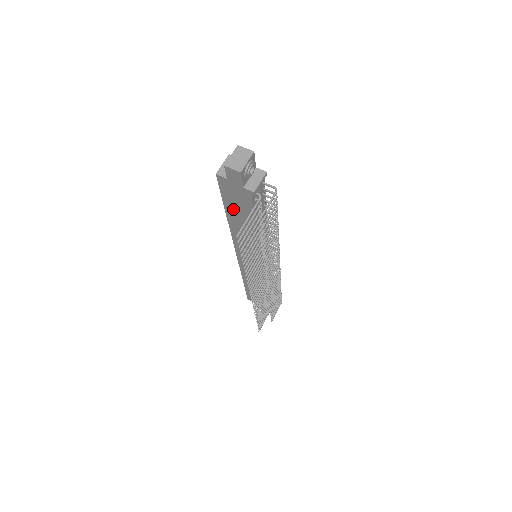
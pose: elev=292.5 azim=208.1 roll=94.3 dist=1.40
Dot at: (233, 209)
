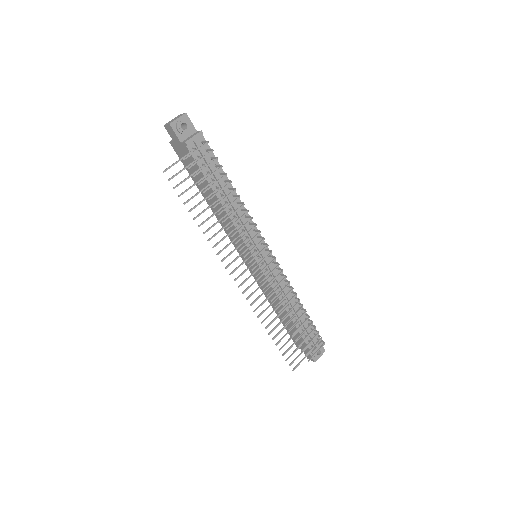
Dot at: occluded
